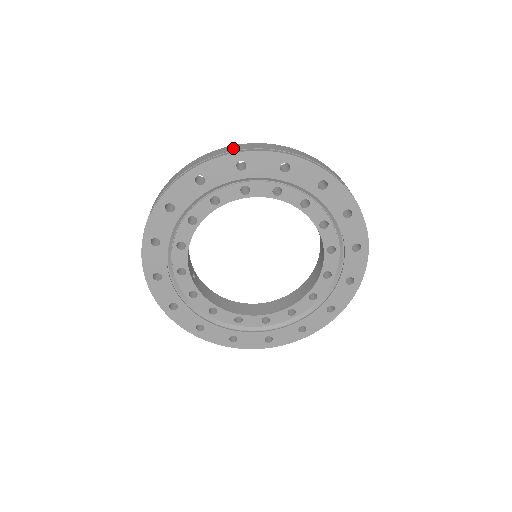
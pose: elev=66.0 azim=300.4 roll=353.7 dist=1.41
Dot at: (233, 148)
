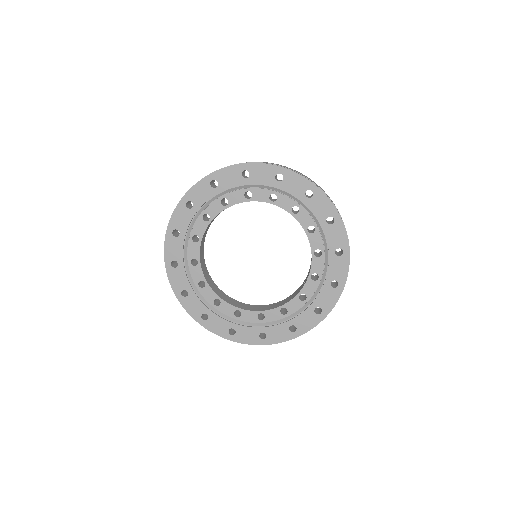
Dot at: occluded
